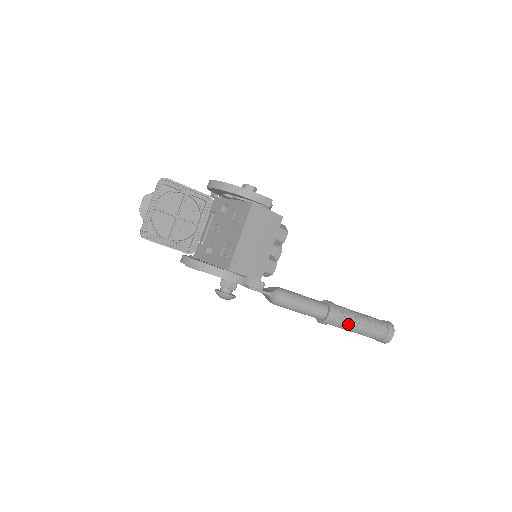
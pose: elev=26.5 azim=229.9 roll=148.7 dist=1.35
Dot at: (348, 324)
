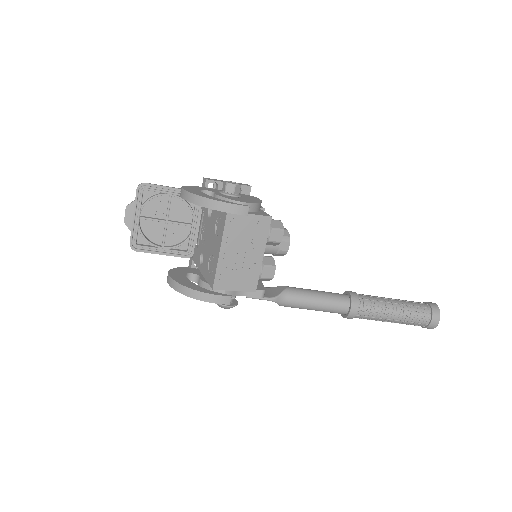
Dot at: (377, 316)
